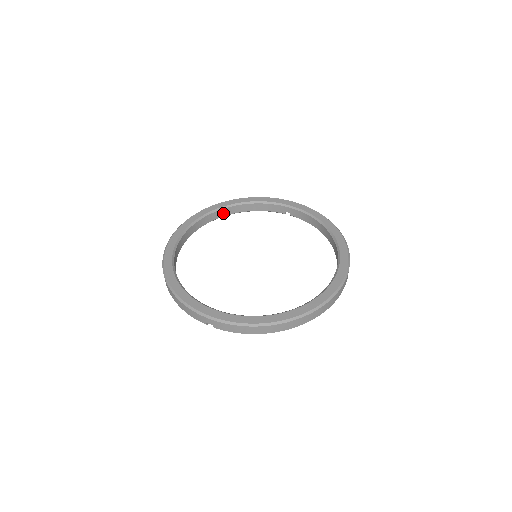
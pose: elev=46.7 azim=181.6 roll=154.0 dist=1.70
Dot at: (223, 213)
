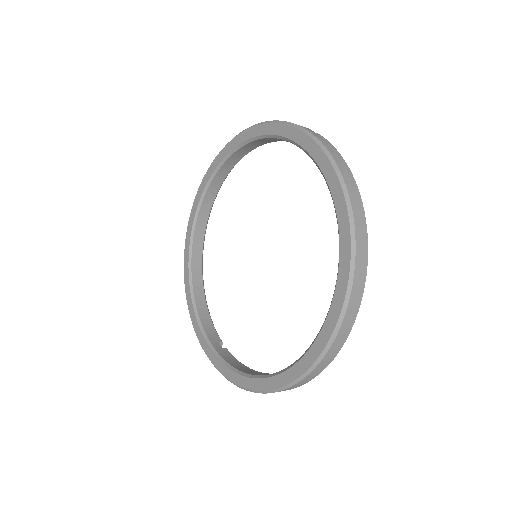
Dot at: (237, 157)
